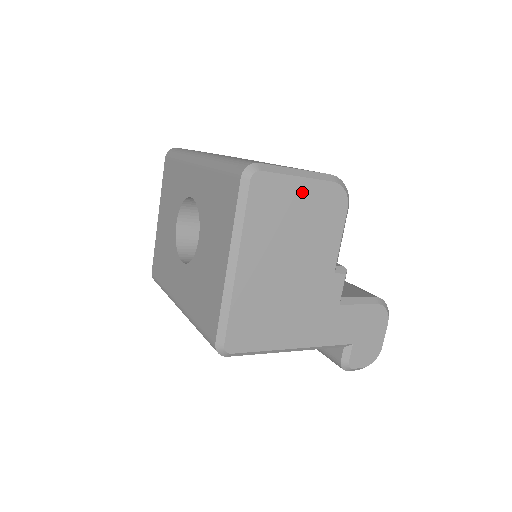
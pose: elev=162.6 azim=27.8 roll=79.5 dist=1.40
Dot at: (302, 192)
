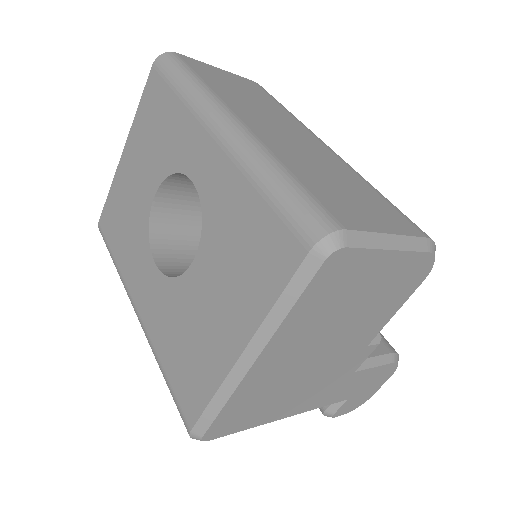
Dot at: (384, 268)
